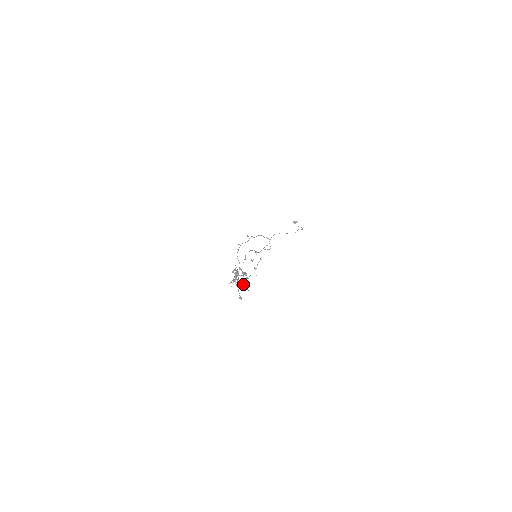
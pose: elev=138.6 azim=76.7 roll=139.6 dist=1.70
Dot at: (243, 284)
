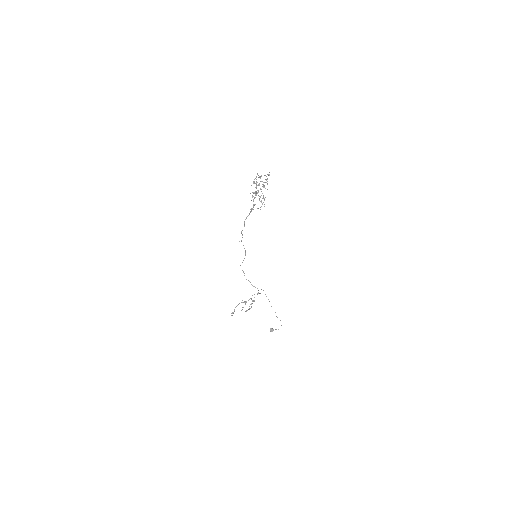
Dot at: (260, 209)
